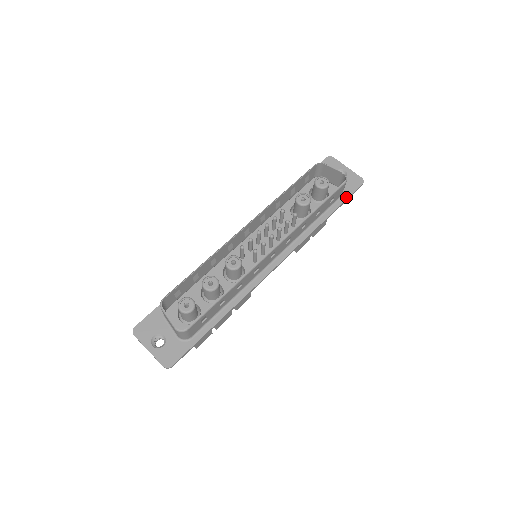
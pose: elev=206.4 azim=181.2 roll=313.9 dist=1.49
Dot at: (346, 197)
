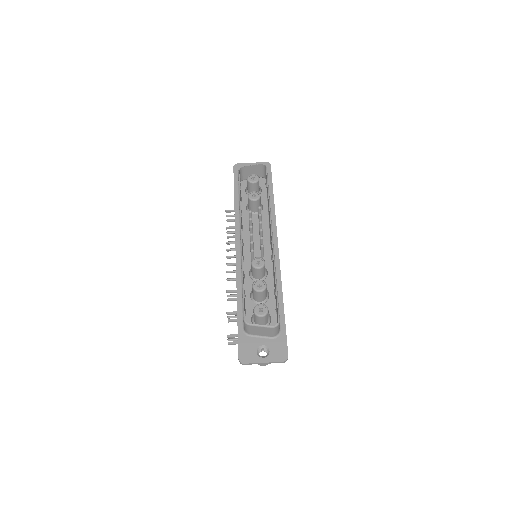
Dot at: (270, 179)
